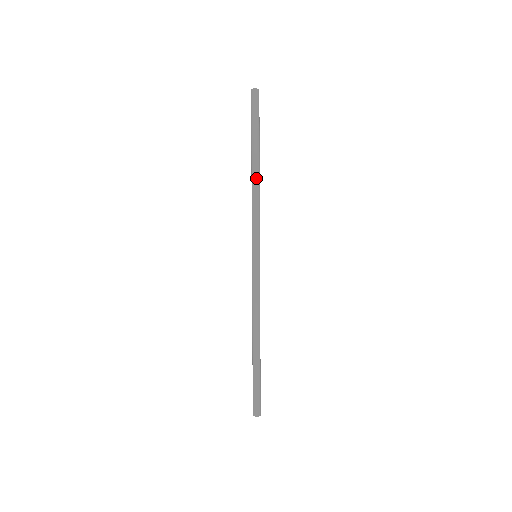
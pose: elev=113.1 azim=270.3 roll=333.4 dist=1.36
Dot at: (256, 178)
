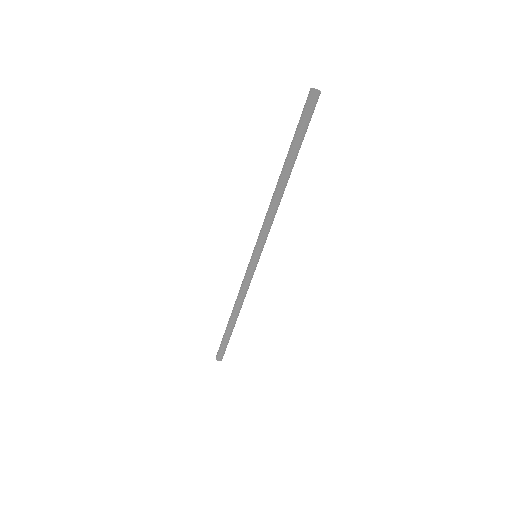
Dot at: (279, 191)
